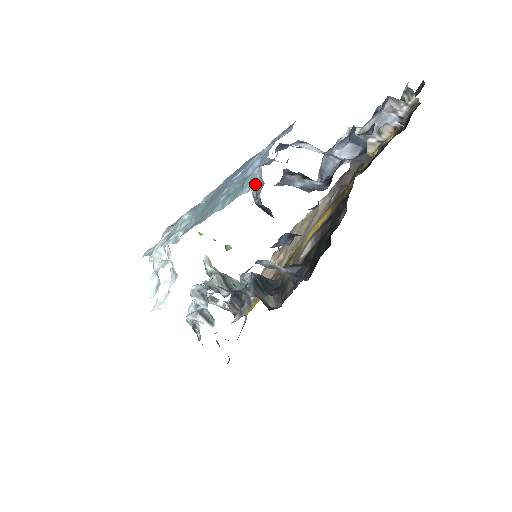
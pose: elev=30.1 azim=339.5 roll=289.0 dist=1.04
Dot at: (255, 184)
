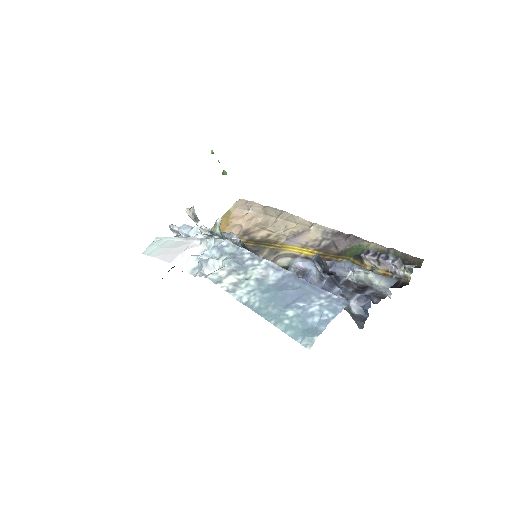
Dot at: (298, 267)
